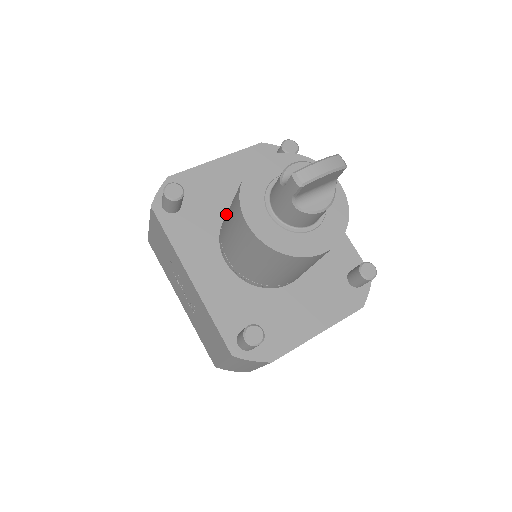
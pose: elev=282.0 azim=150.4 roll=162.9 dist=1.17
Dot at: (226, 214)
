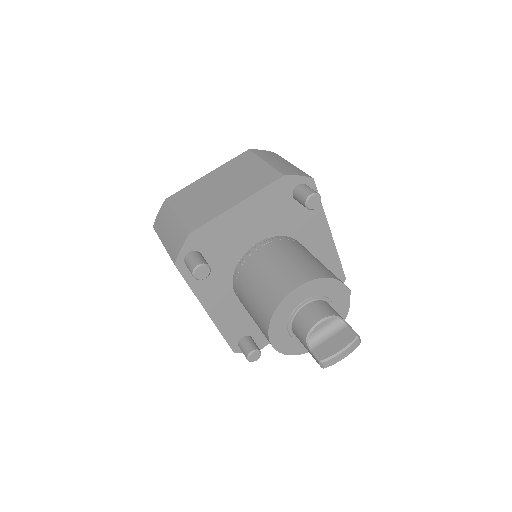
Dot at: (241, 257)
